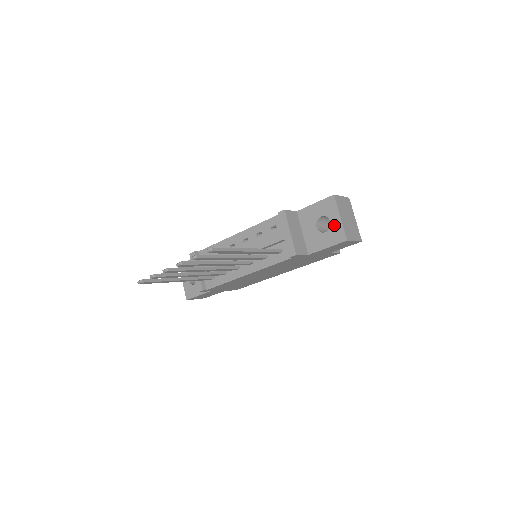
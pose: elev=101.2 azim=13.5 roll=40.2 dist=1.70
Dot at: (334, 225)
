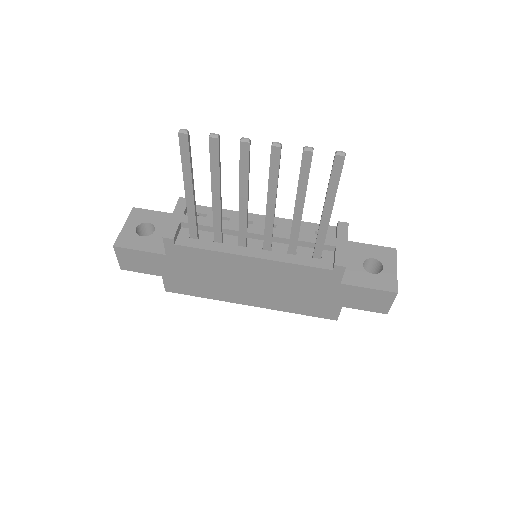
Dot at: (387, 272)
